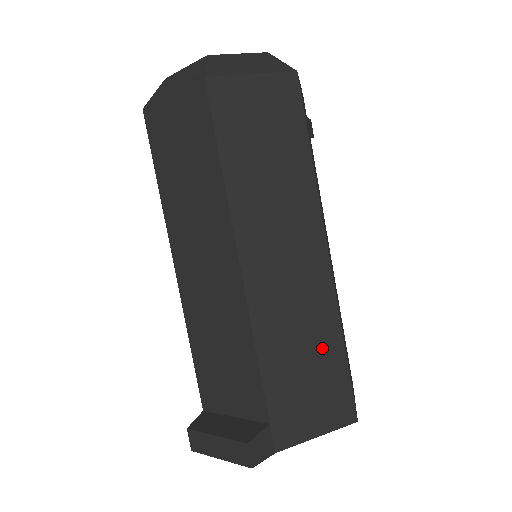
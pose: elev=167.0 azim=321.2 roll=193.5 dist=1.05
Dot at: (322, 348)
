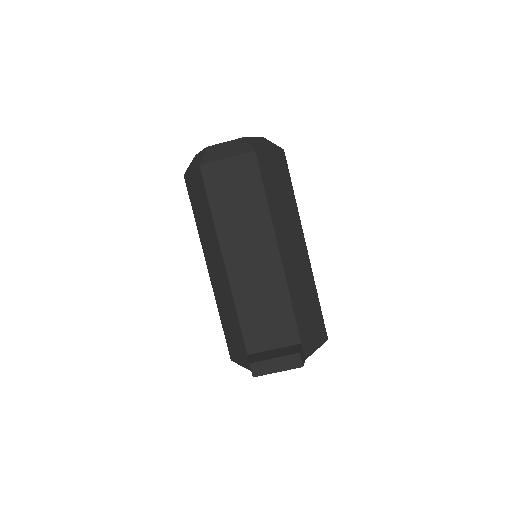
Dot at: (312, 300)
